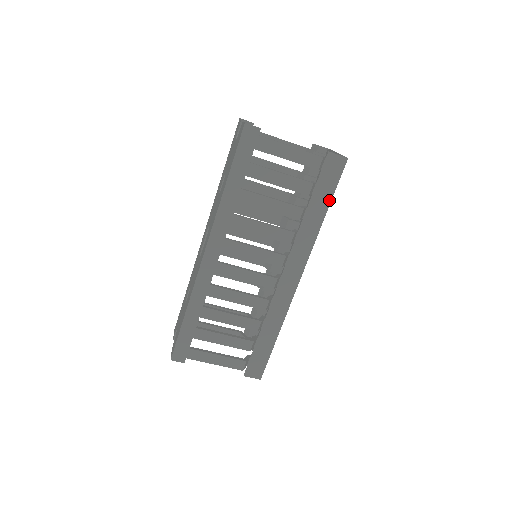
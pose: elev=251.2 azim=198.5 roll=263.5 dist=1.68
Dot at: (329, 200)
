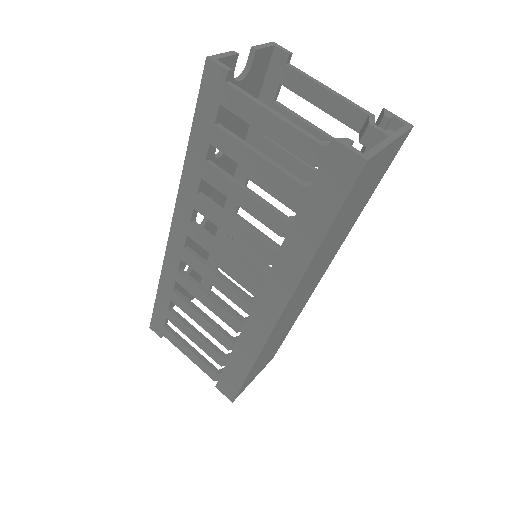
Dot at: (327, 223)
